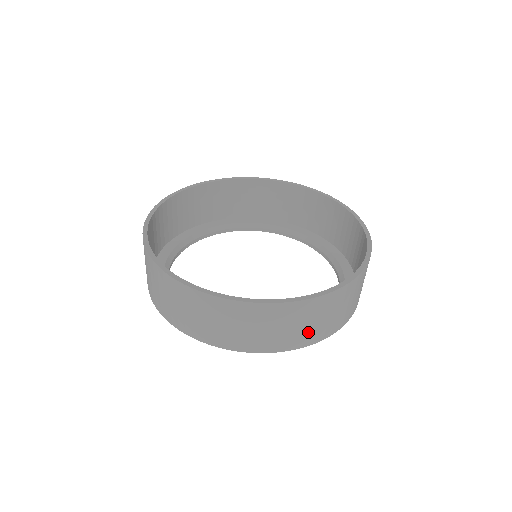
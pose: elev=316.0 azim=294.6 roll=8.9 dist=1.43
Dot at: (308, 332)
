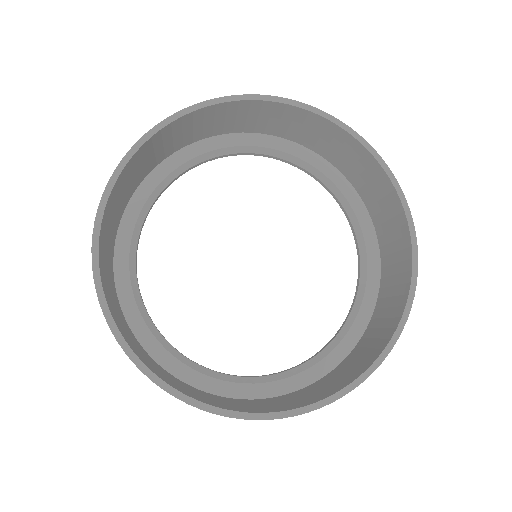
Dot at: occluded
